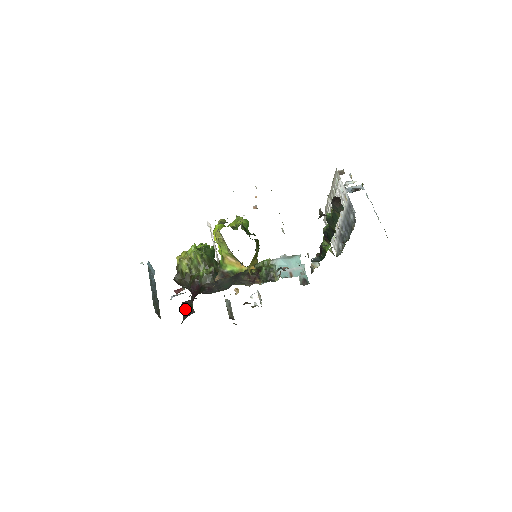
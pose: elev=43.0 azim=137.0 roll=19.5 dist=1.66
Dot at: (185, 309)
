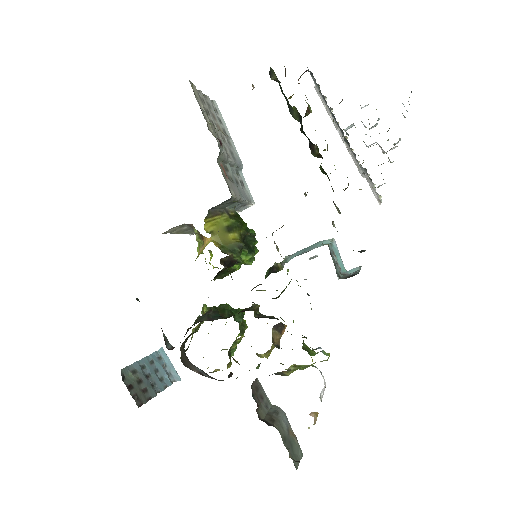
Dot at: occluded
